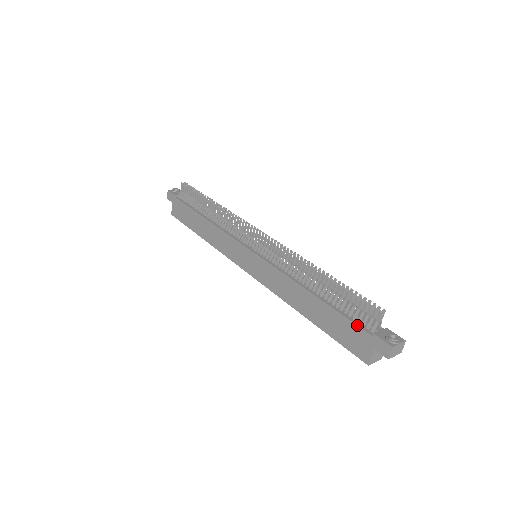
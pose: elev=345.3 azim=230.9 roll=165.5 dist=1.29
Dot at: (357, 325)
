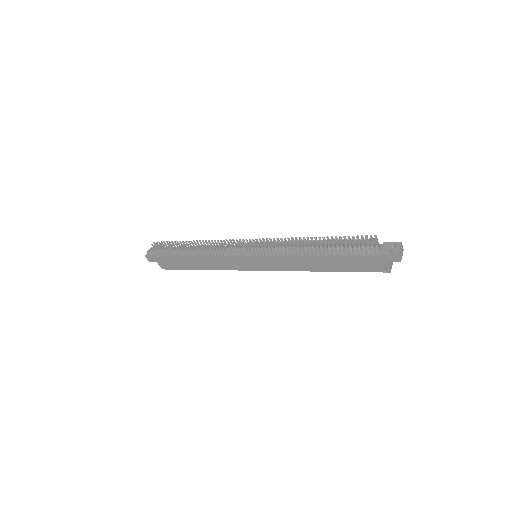
Dot at: (366, 256)
